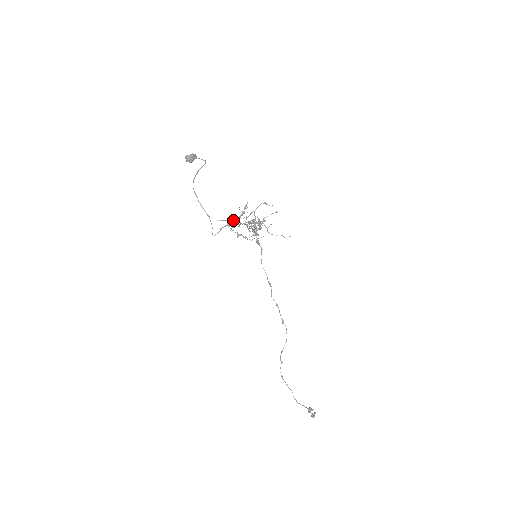
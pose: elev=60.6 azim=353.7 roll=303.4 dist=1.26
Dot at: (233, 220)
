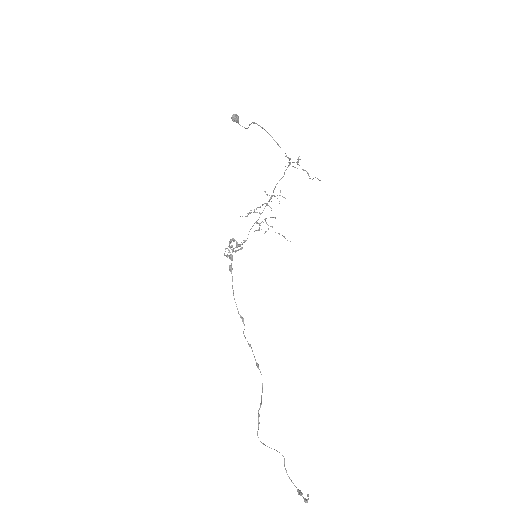
Dot at: (293, 162)
